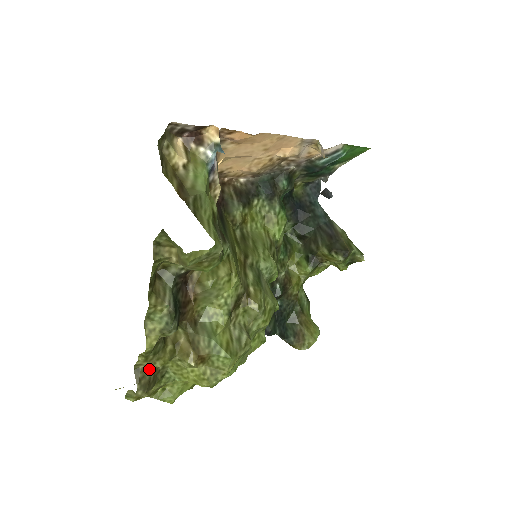
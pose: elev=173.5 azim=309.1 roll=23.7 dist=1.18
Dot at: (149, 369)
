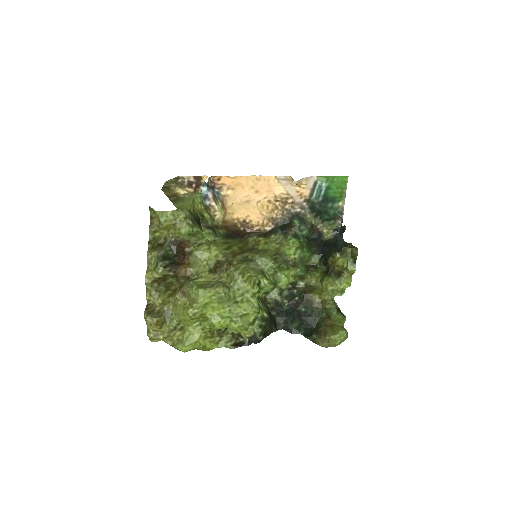
Dot at: (156, 305)
